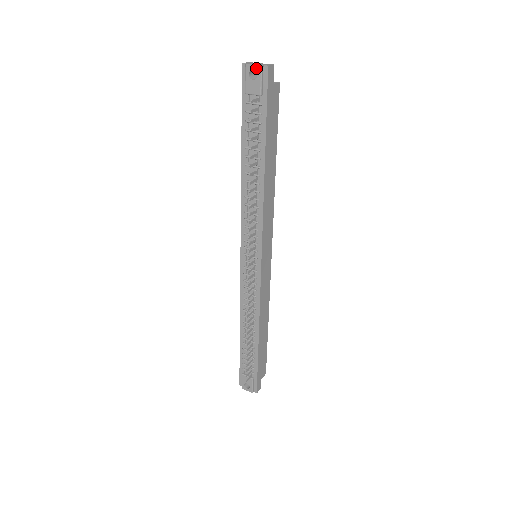
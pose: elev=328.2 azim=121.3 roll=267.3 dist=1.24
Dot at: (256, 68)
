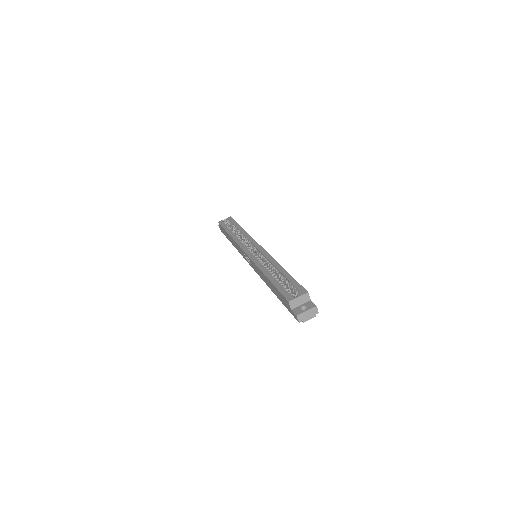
Dot at: (311, 318)
